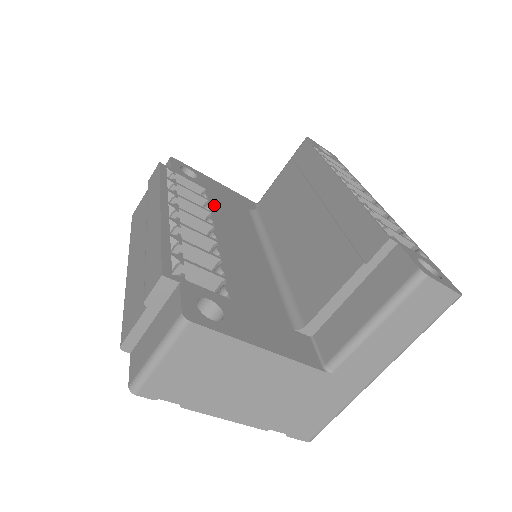
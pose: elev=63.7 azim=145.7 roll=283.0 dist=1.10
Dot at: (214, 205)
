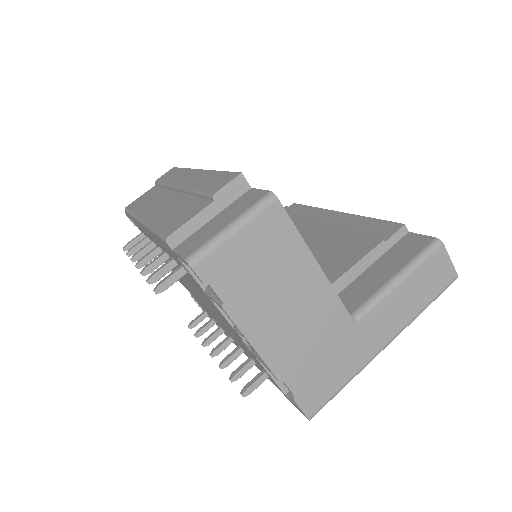
Dot at: occluded
